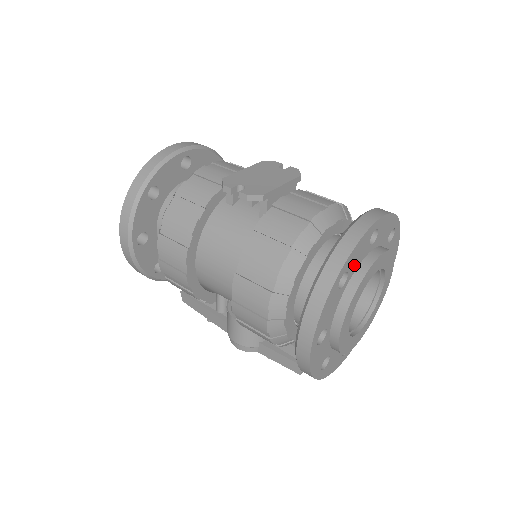
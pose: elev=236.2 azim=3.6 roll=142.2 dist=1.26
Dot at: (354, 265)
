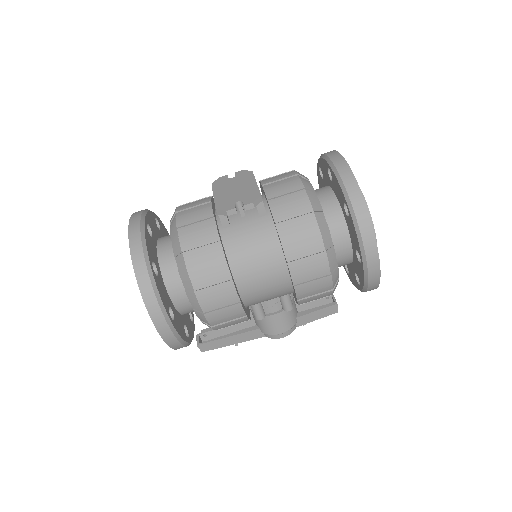
Dot at: occluded
